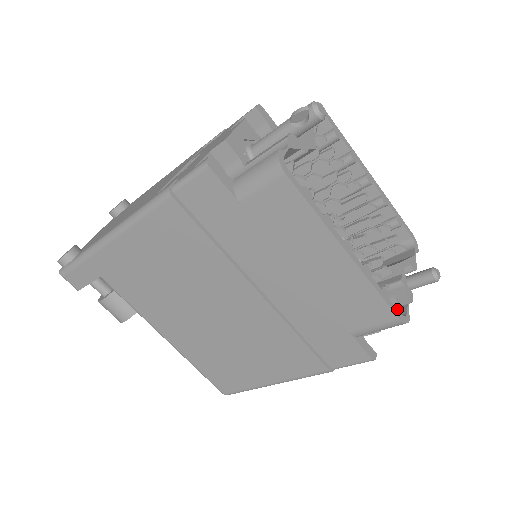
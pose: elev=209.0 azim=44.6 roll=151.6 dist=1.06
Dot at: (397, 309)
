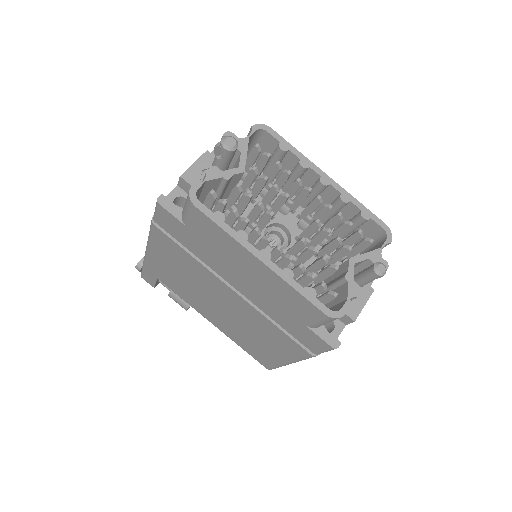
Dot at: (340, 304)
